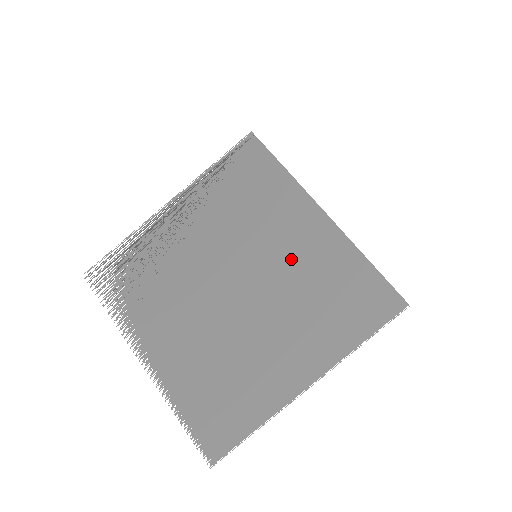
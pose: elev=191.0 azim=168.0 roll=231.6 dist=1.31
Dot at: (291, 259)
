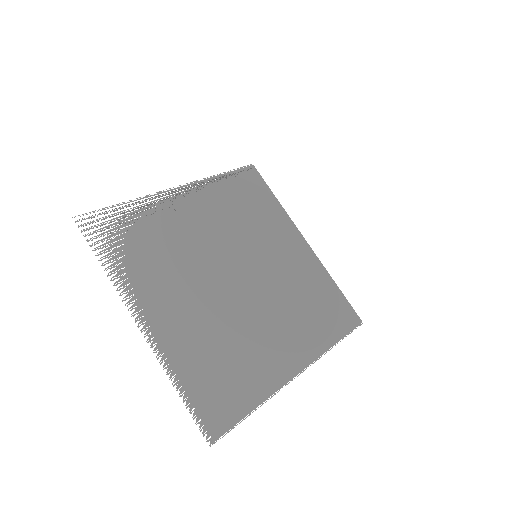
Dot at: (283, 267)
